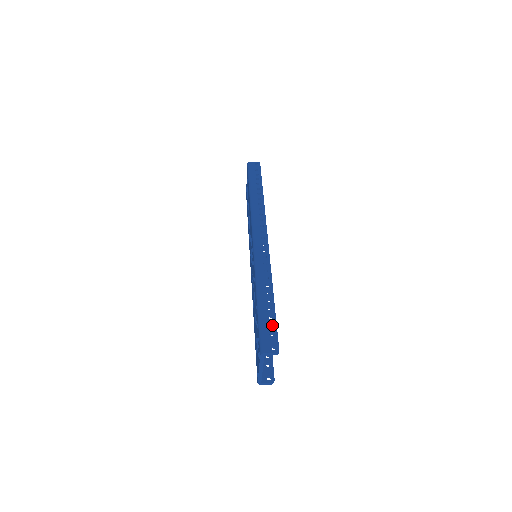
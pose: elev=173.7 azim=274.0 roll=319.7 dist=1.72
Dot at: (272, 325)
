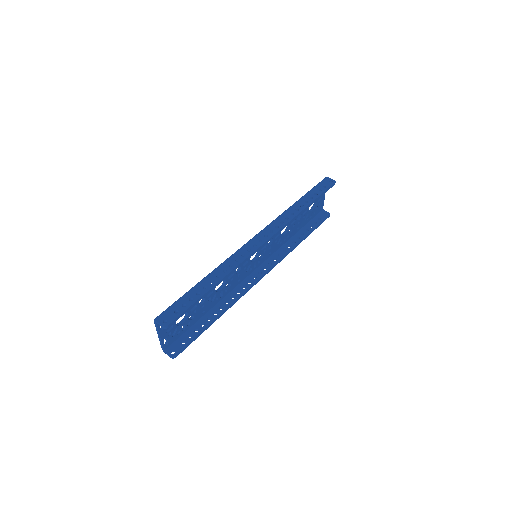
Dot at: (186, 306)
